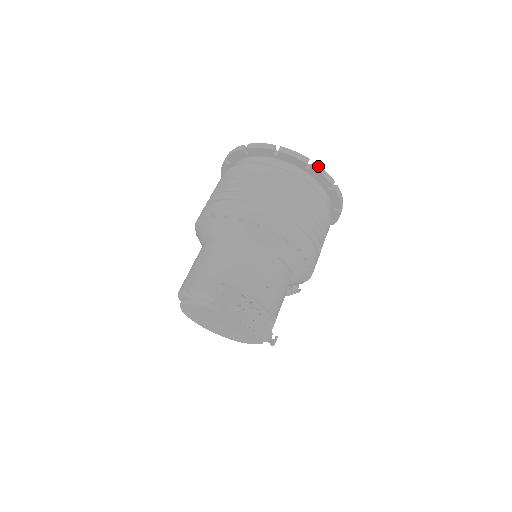
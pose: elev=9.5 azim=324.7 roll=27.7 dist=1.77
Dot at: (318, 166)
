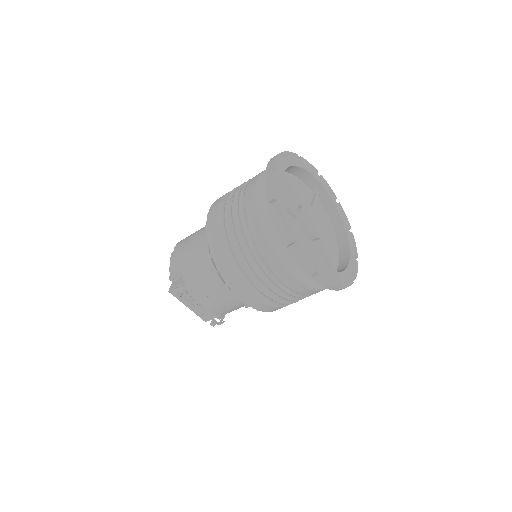
Dot at: (295, 250)
